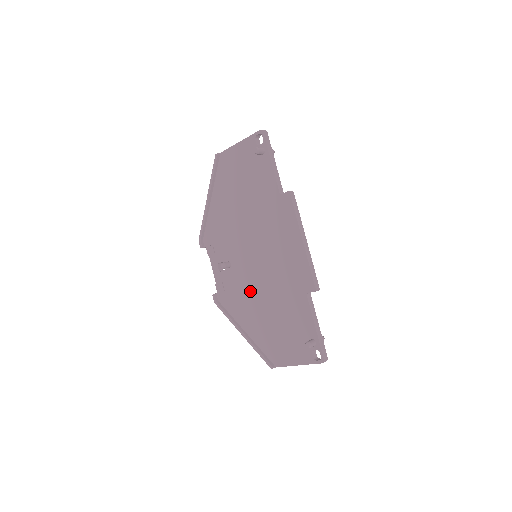
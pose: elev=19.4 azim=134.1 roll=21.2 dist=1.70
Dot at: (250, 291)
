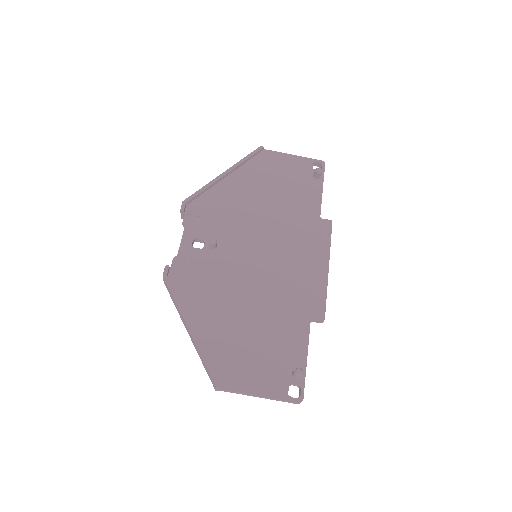
Dot at: (230, 286)
